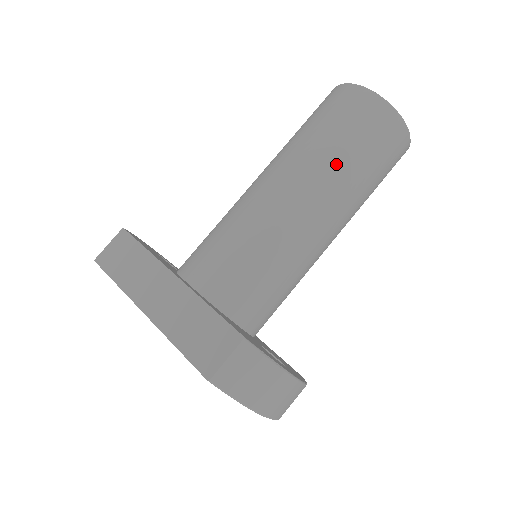
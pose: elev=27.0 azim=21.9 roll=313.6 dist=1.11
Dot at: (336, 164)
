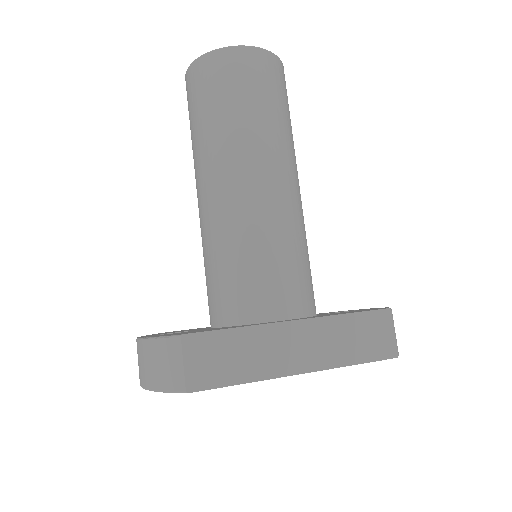
Dot at: (286, 133)
